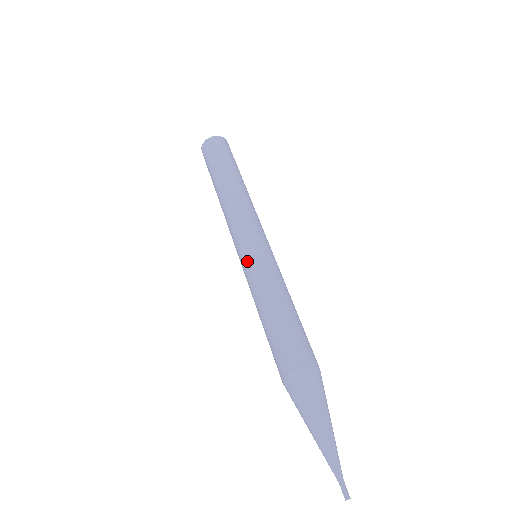
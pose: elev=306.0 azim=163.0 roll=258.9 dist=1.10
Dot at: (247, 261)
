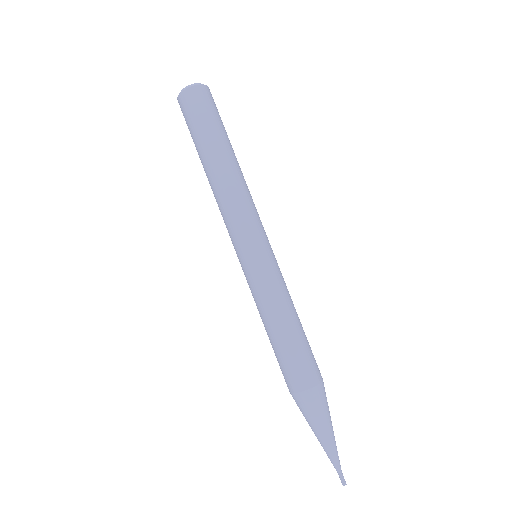
Dot at: (245, 272)
